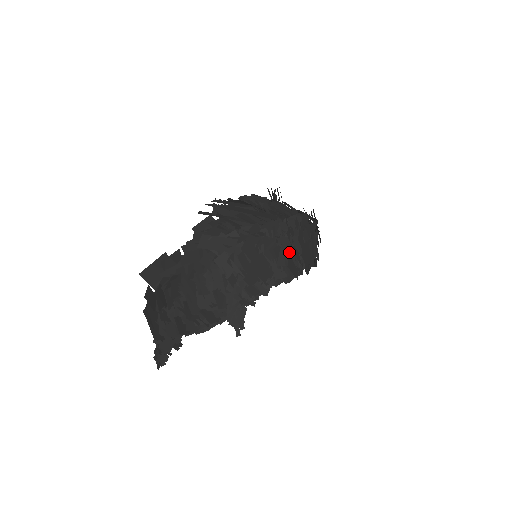
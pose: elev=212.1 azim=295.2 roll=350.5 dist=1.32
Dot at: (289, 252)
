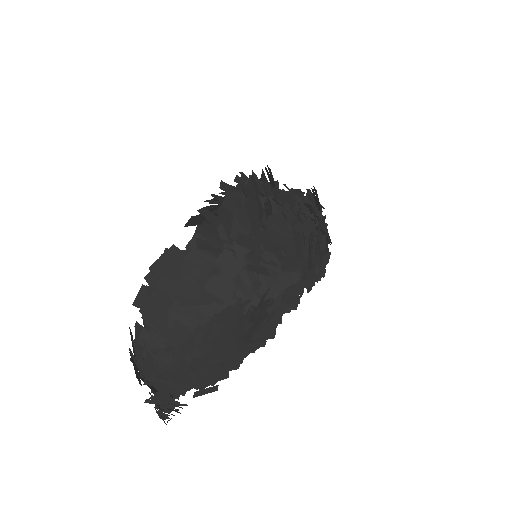
Dot at: (205, 369)
